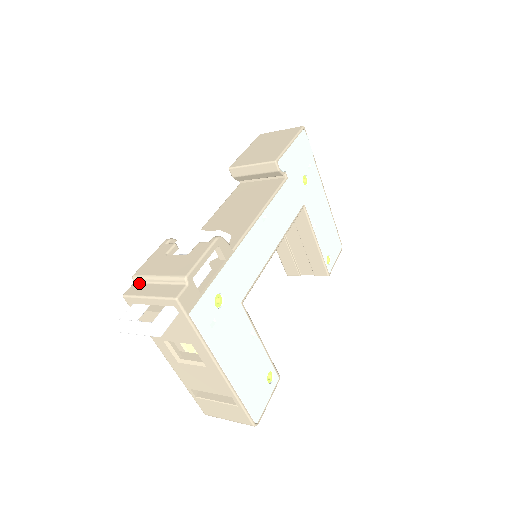
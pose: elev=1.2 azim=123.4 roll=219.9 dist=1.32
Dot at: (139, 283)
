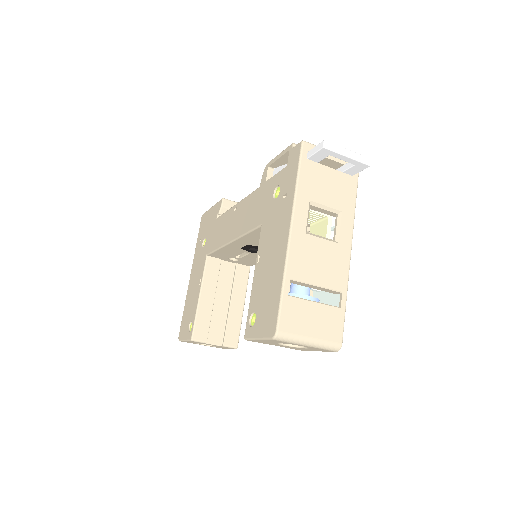
Dot at: occluded
